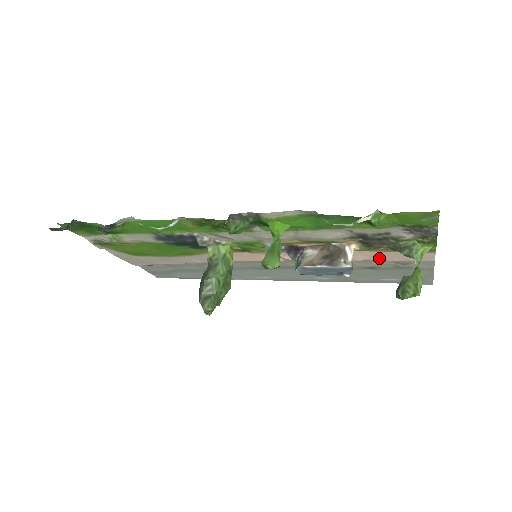
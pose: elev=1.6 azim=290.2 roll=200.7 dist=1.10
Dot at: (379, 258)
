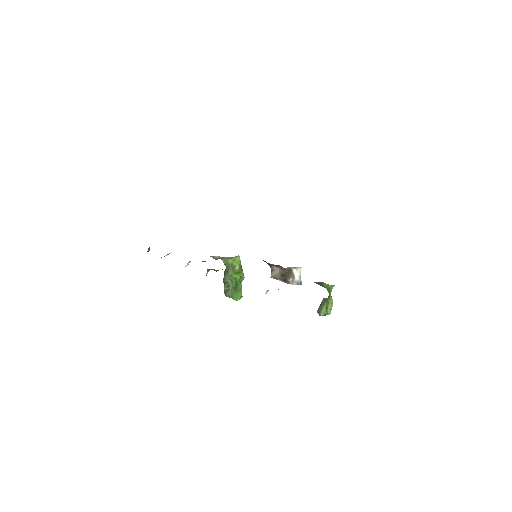
Dot at: occluded
